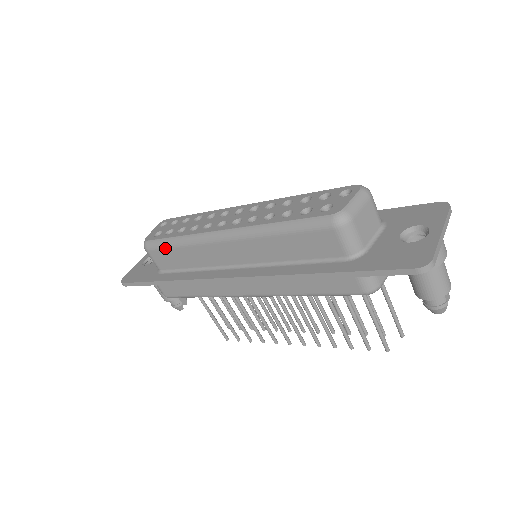
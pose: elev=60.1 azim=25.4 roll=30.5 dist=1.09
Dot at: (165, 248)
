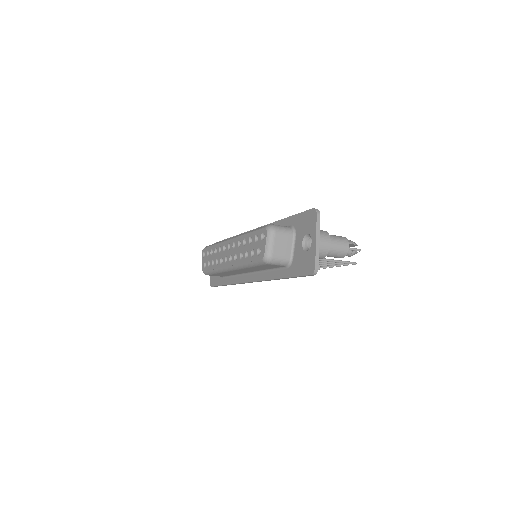
Dot at: (213, 274)
